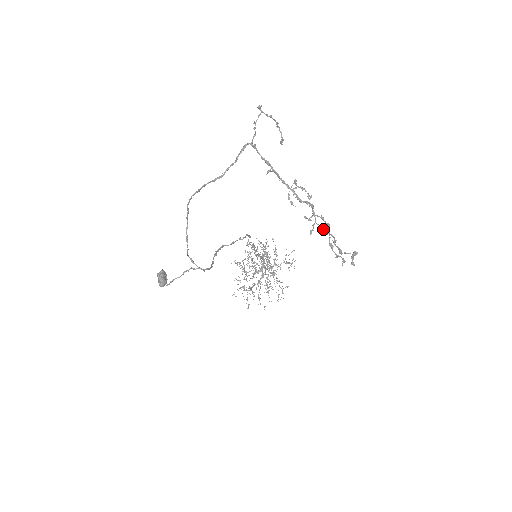
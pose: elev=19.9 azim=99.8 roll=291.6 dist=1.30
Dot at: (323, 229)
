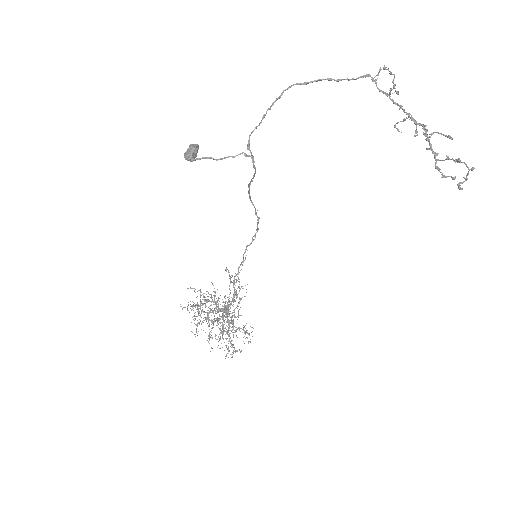
Dot at: (445, 135)
